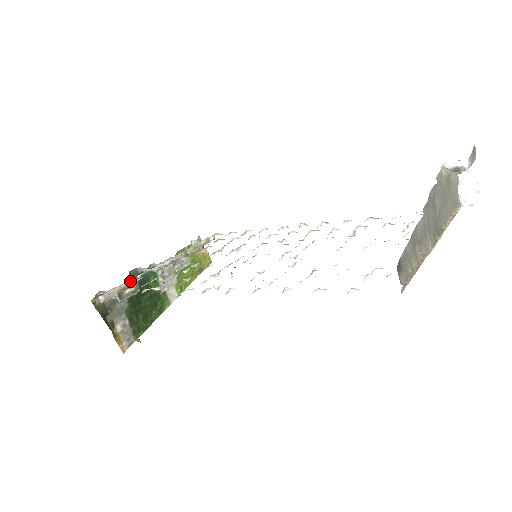
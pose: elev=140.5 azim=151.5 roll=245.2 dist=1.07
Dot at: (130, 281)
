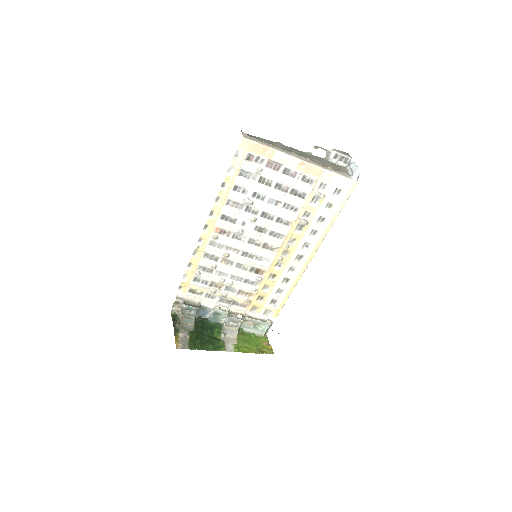
Dot at: (195, 302)
